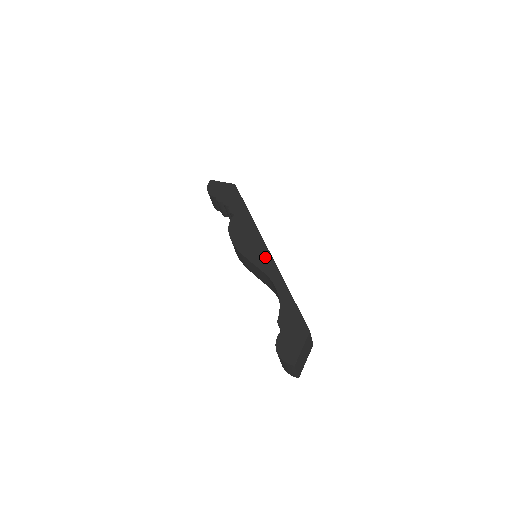
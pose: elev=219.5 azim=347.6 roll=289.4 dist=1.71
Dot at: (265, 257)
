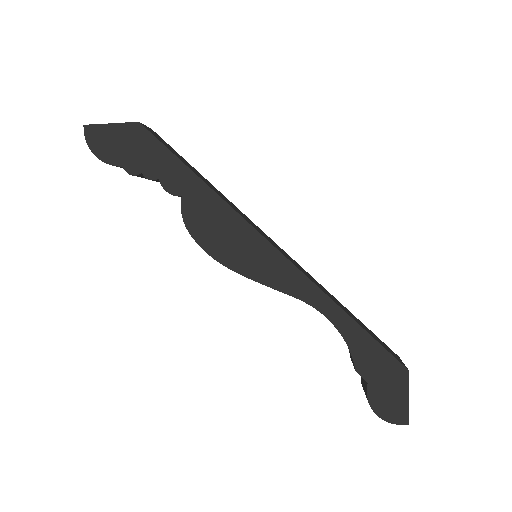
Dot at: (283, 269)
